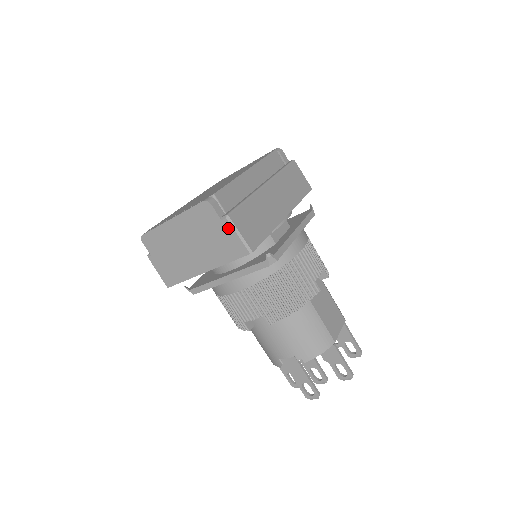
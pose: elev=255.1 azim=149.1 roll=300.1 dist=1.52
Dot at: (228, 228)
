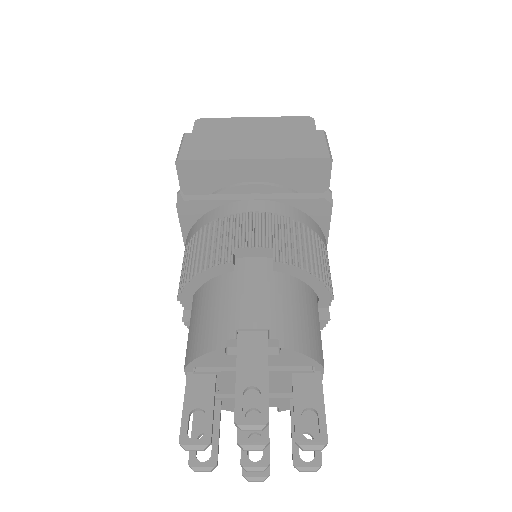
Dot at: (319, 136)
